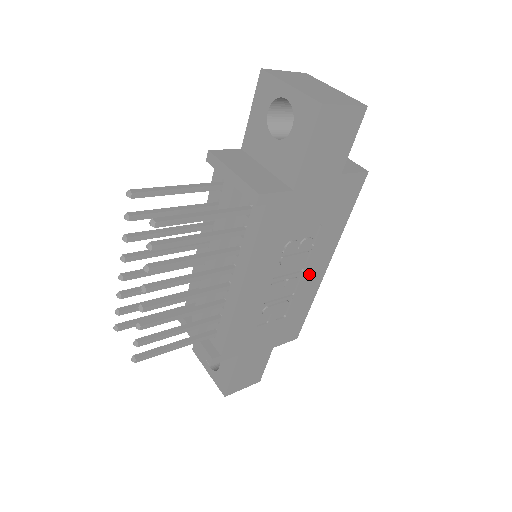
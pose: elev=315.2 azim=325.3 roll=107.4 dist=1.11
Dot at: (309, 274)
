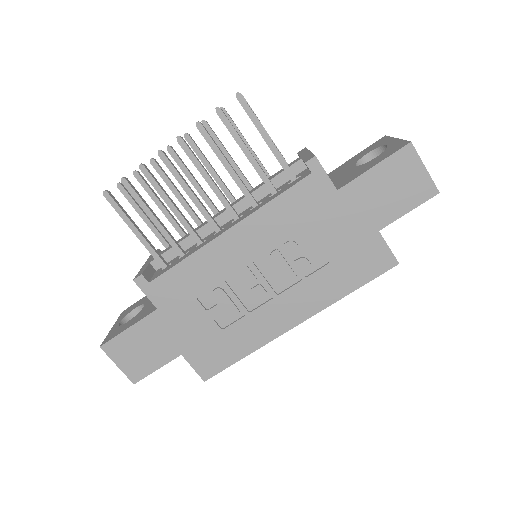
Dot at: (278, 308)
